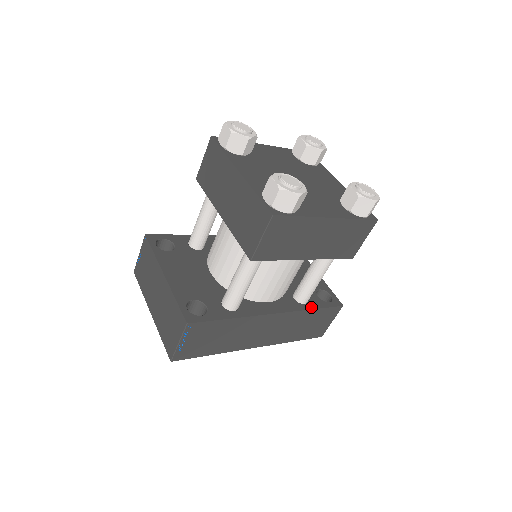
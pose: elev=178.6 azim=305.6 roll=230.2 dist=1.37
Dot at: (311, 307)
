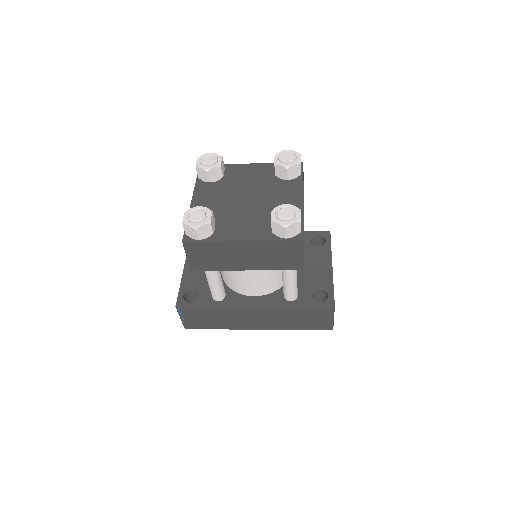
Dot at: (295, 305)
